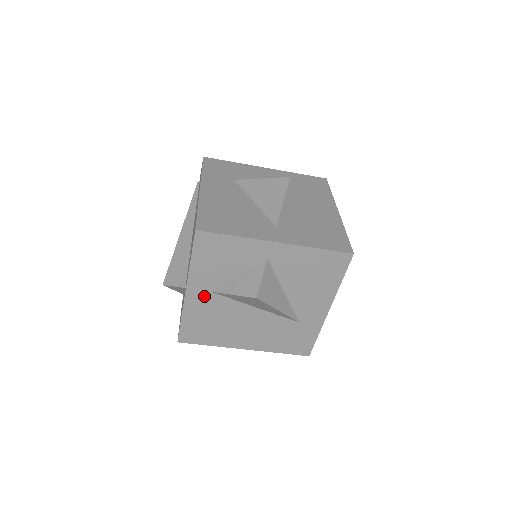
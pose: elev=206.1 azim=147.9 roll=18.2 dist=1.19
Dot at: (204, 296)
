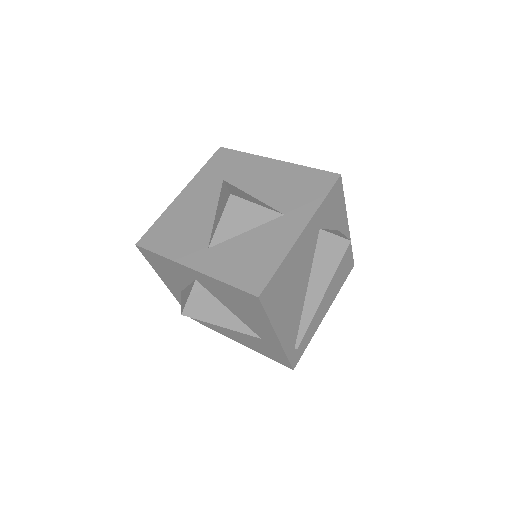
Dot at: (179, 293)
